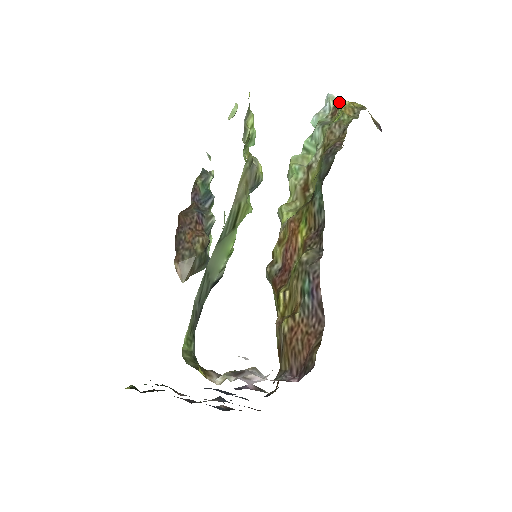
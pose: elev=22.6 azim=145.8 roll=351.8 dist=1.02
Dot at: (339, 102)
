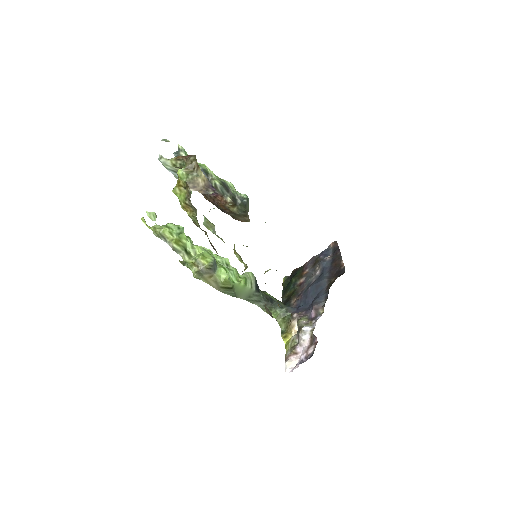
Dot at: (175, 193)
